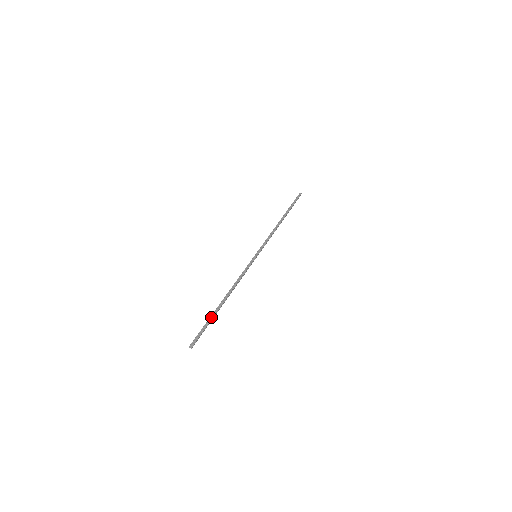
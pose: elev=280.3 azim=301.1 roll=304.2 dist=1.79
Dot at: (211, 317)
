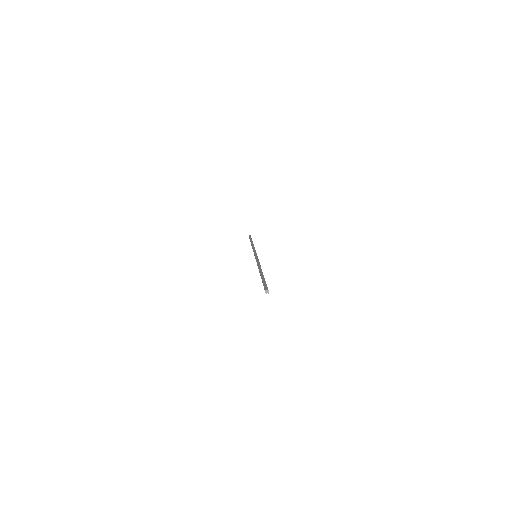
Dot at: (262, 278)
